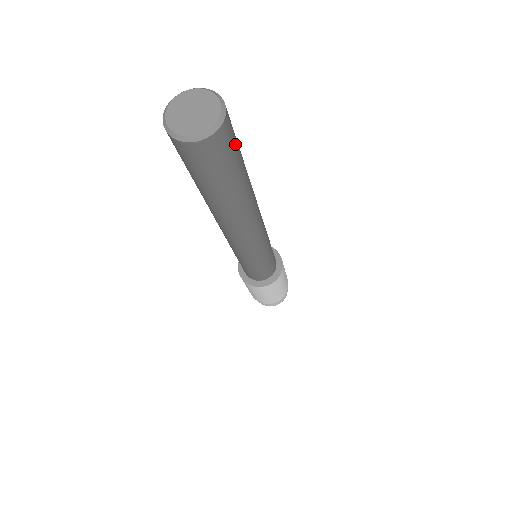
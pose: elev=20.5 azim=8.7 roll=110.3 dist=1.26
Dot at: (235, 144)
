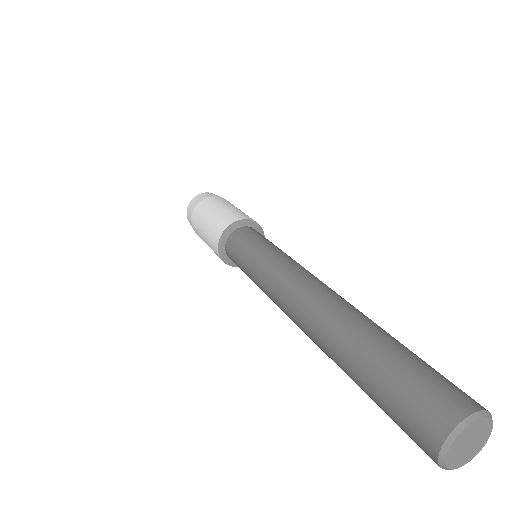
Dot at: occluded
